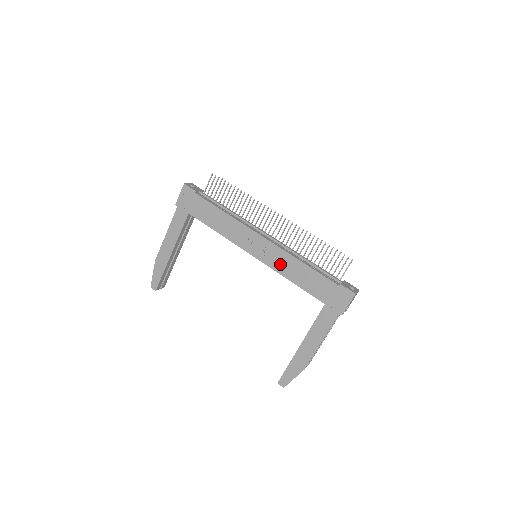
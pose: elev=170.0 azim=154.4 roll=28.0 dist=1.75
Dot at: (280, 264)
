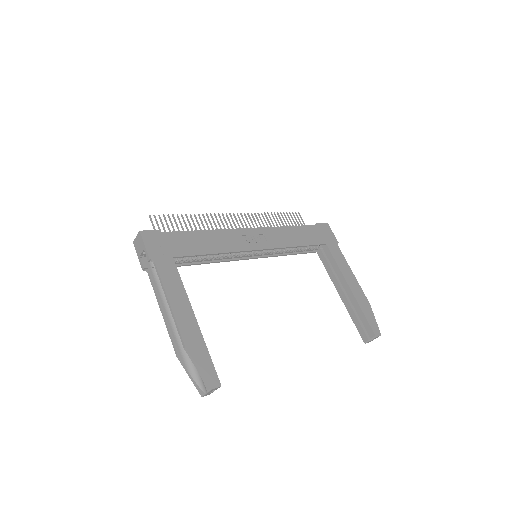
Dot at: (280, 239)
